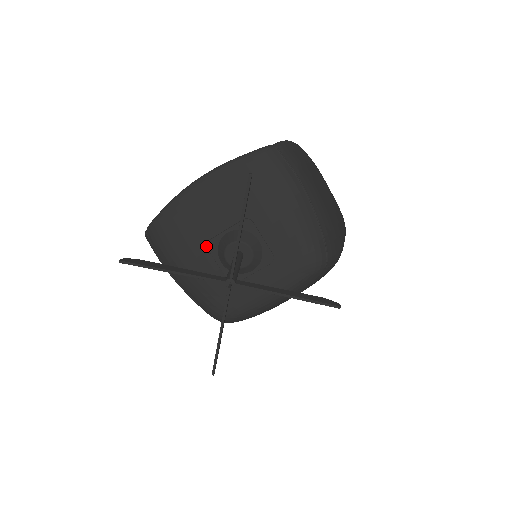
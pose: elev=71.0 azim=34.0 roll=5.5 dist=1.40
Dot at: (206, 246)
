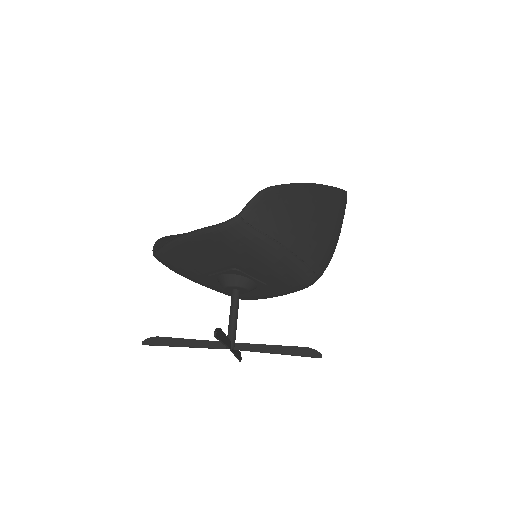
Dot at: (207, 277)
